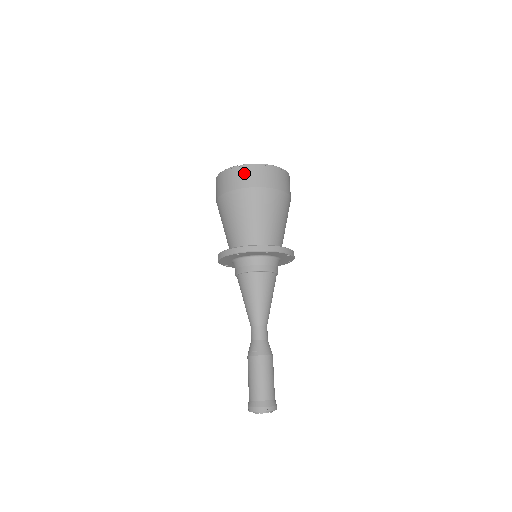
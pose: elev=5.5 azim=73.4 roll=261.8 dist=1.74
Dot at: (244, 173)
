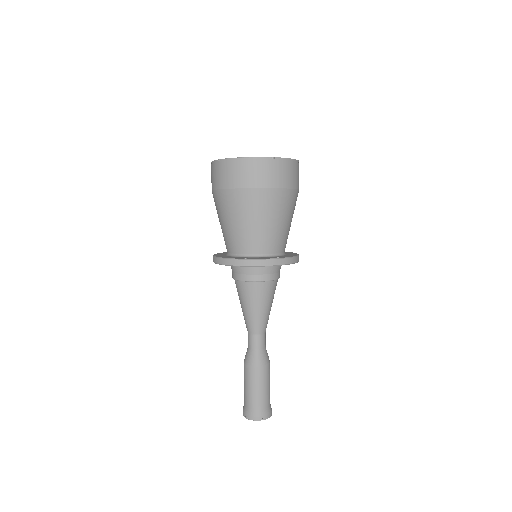
Dot at: (223, 170)
